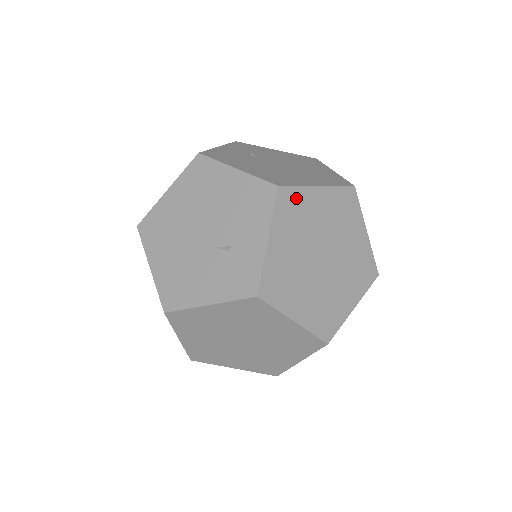
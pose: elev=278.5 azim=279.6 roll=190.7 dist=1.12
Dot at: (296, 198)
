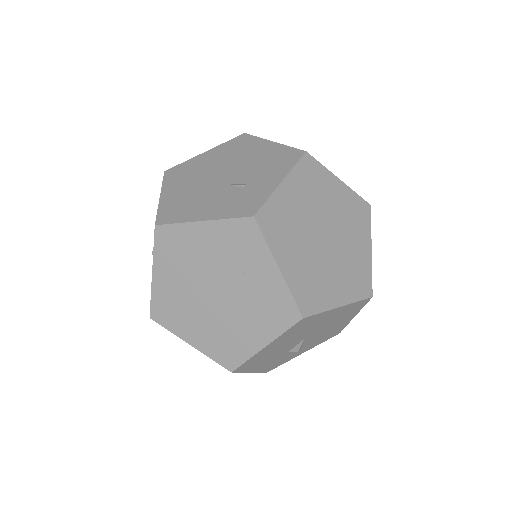
Dot at: (317, 172)
